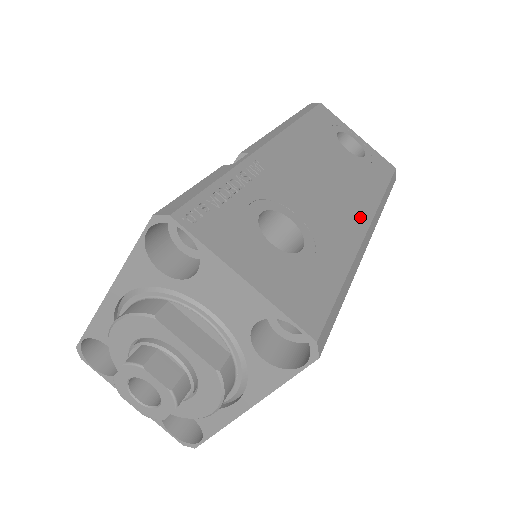
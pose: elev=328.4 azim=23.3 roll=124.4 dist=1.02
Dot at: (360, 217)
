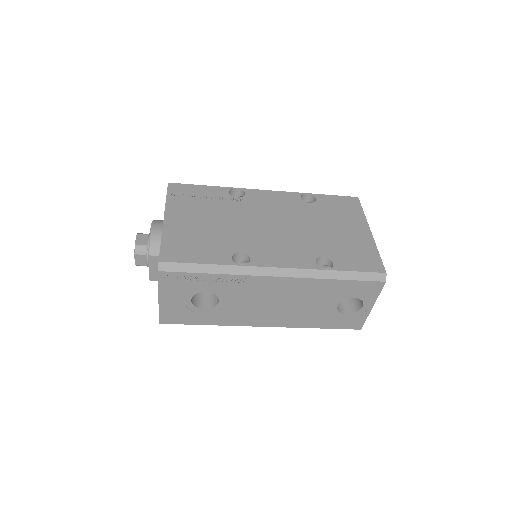
Dot at: occluded
